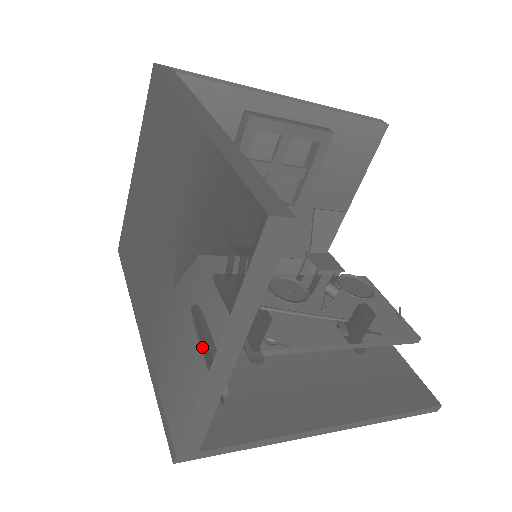
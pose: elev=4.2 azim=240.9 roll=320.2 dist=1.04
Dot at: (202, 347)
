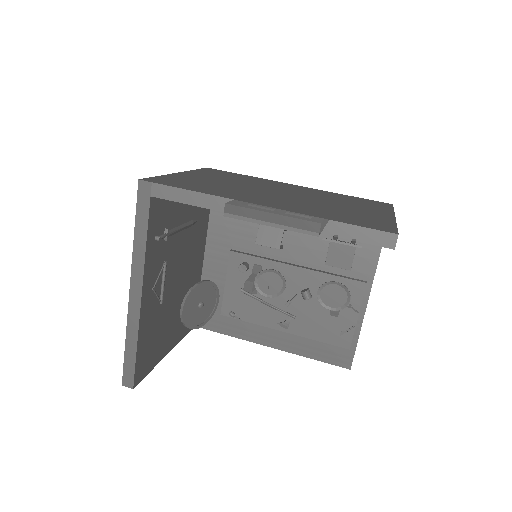
Dot at: occluded
